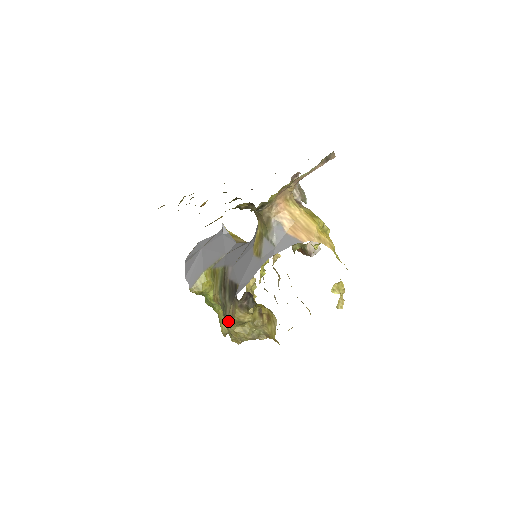
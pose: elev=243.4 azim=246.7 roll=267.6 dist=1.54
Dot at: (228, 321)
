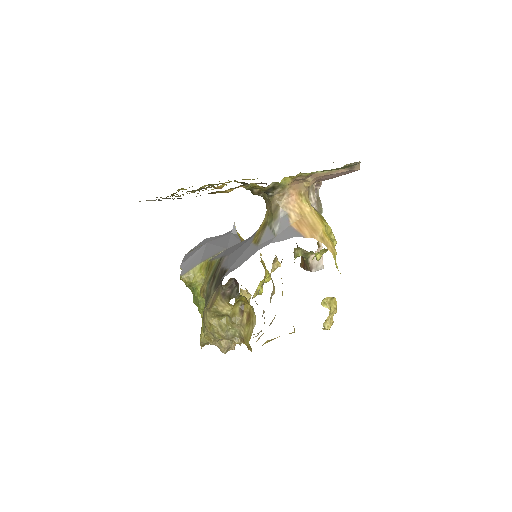
Dot at: (206, 308)
